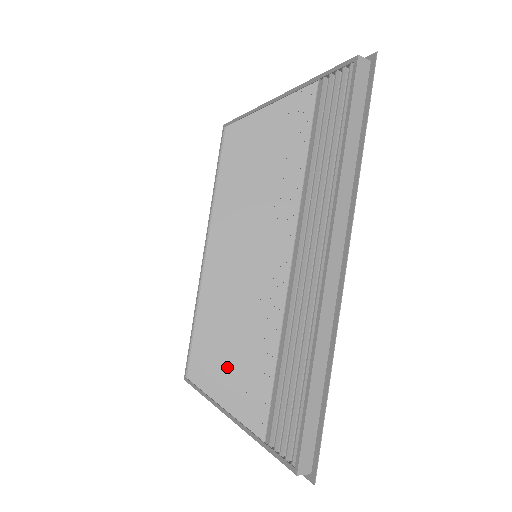
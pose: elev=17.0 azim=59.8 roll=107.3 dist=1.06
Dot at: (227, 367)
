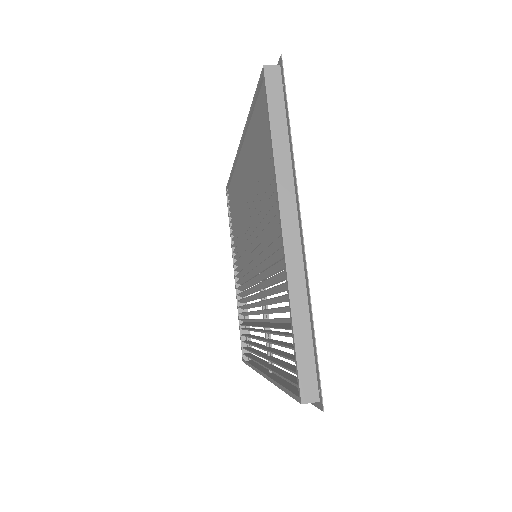
Dot at: (238, 255)
